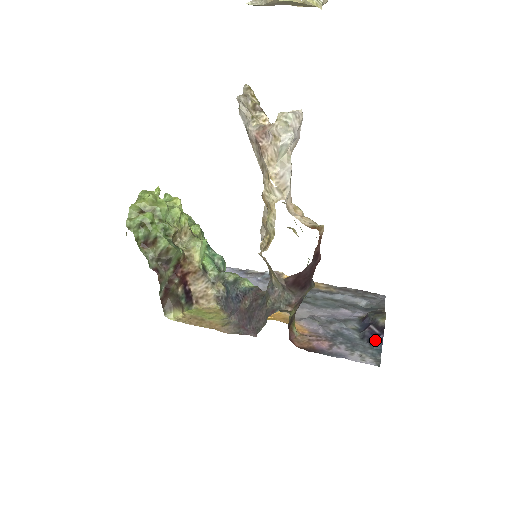
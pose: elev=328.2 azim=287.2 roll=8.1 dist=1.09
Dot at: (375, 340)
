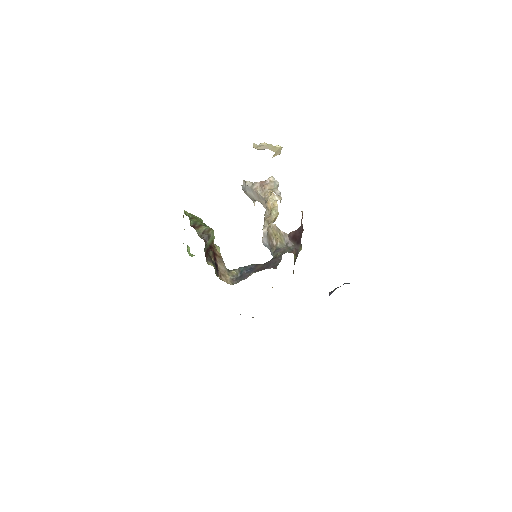
Dot at: occluded
